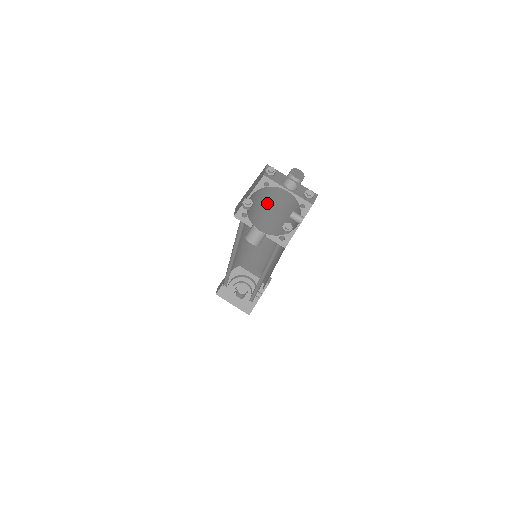
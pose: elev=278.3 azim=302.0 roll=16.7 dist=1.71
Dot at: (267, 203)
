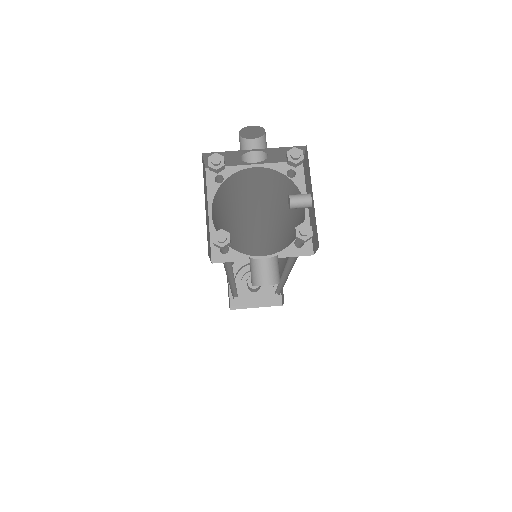
Dot at: (232, 196)
